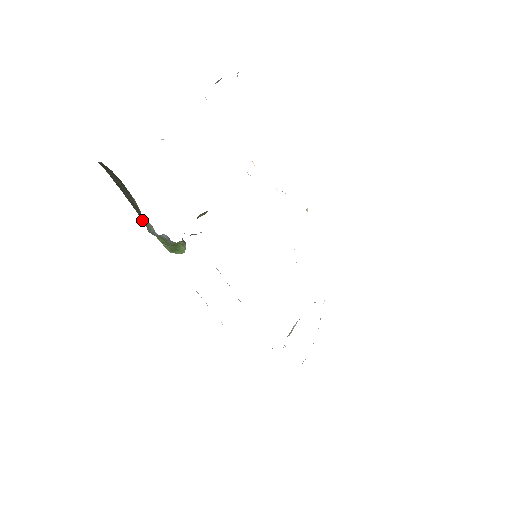
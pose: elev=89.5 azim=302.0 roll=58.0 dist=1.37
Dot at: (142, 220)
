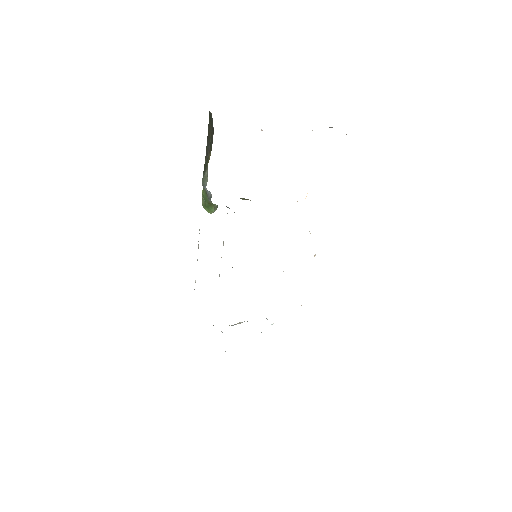
Dot at: (204, 170)
